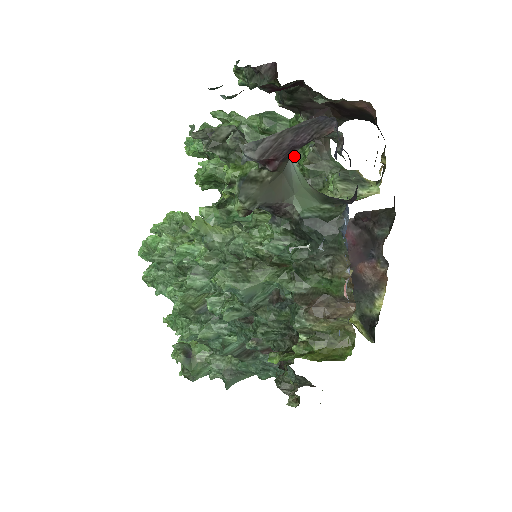
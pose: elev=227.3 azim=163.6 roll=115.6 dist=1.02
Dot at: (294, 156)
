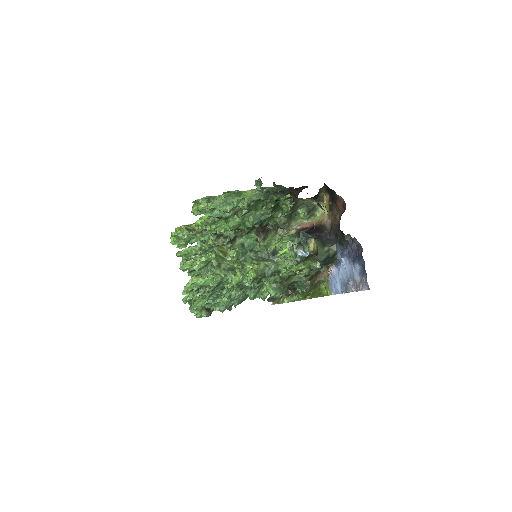
Dot at: (278, 205)
